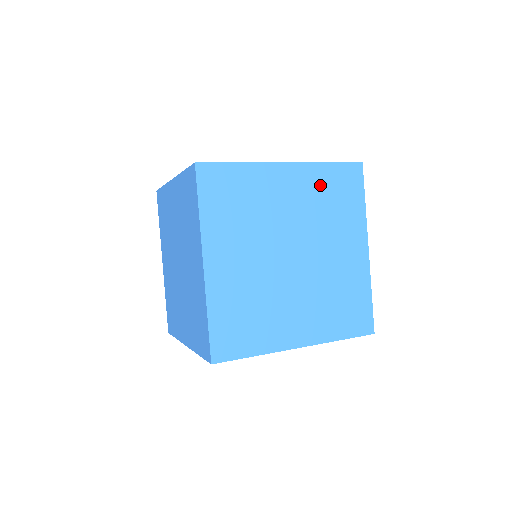
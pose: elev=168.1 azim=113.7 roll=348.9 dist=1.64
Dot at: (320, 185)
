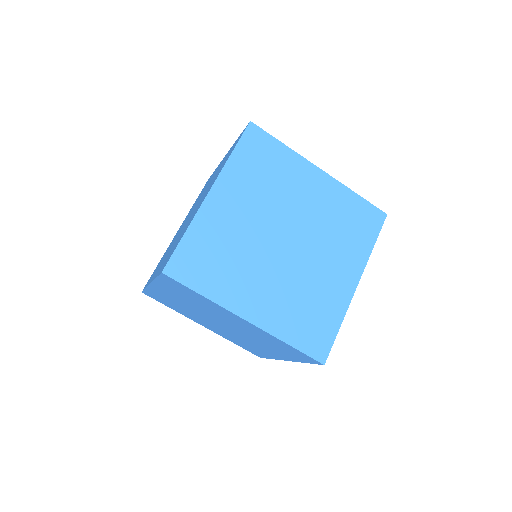
Dot at: (246, 174)
